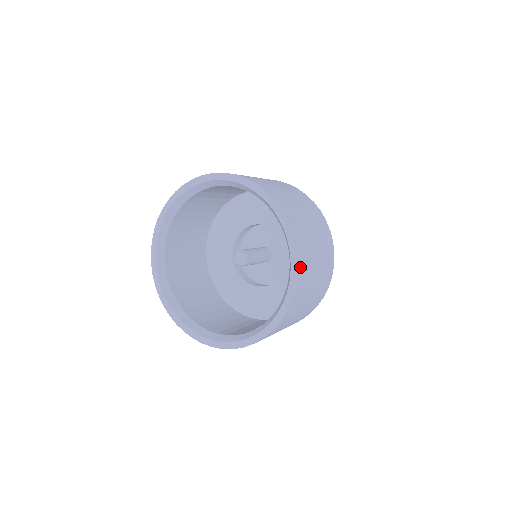
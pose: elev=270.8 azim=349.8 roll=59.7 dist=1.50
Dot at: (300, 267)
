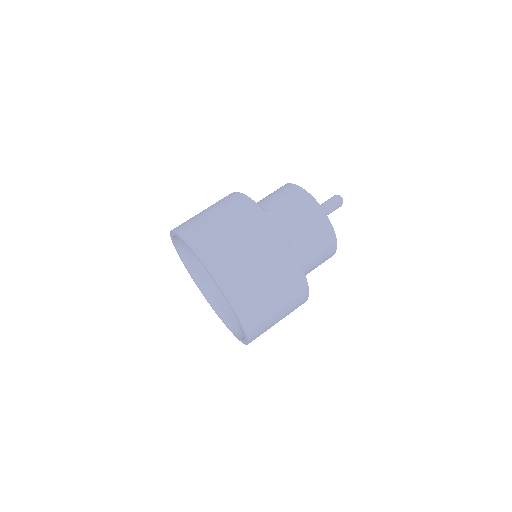
Dot at: (244, 318)
